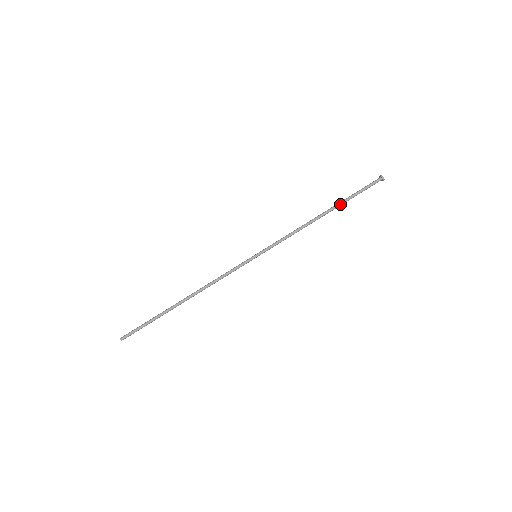
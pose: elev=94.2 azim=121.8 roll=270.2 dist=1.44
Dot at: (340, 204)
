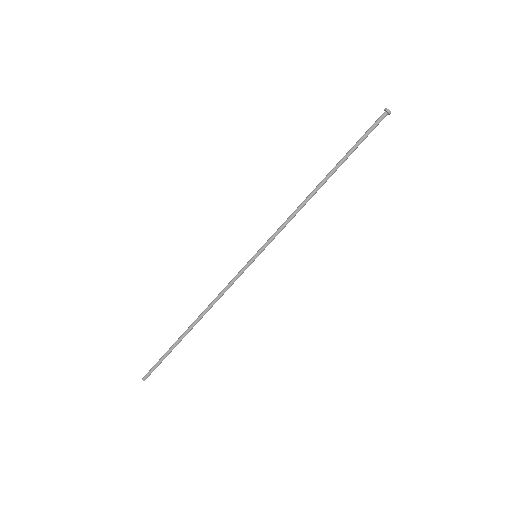
Dot at: occluded
